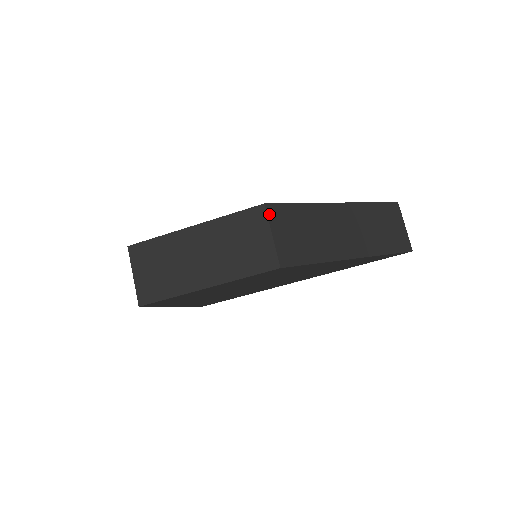
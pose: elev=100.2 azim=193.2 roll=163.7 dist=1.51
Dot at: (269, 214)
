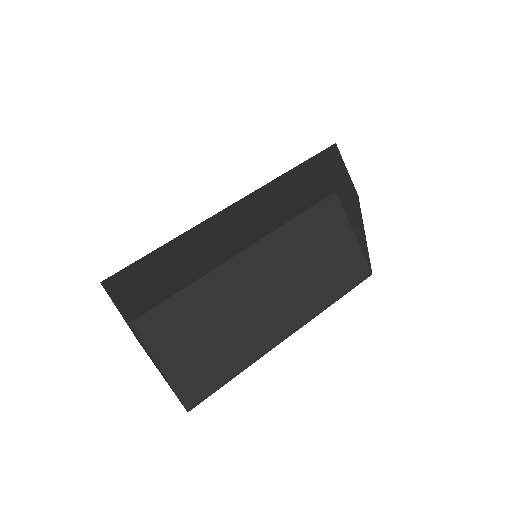
Dot at: (342, 205)
